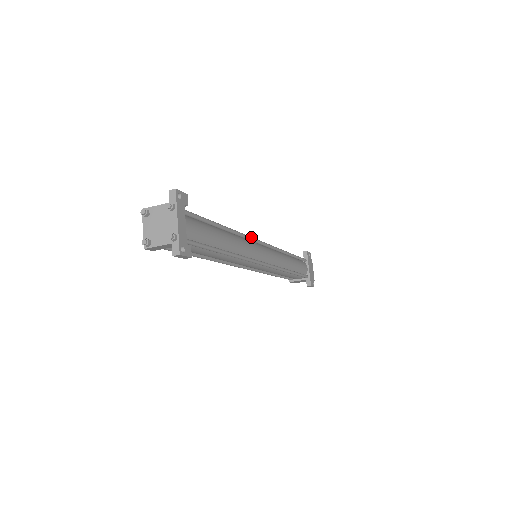
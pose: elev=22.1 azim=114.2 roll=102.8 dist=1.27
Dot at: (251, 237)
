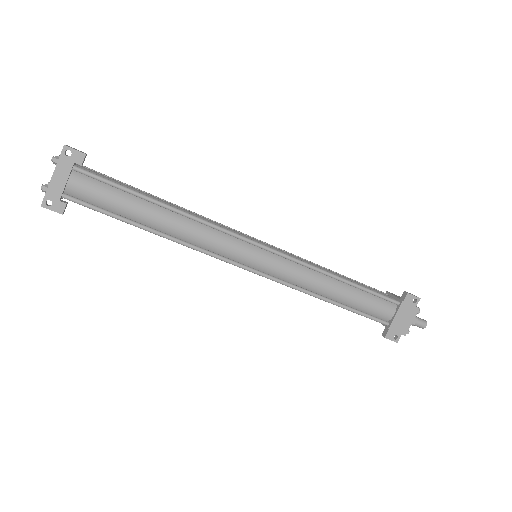
Dot at: (226, 230)
